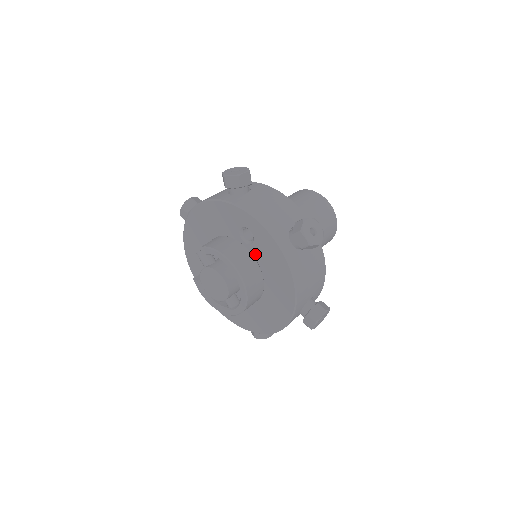
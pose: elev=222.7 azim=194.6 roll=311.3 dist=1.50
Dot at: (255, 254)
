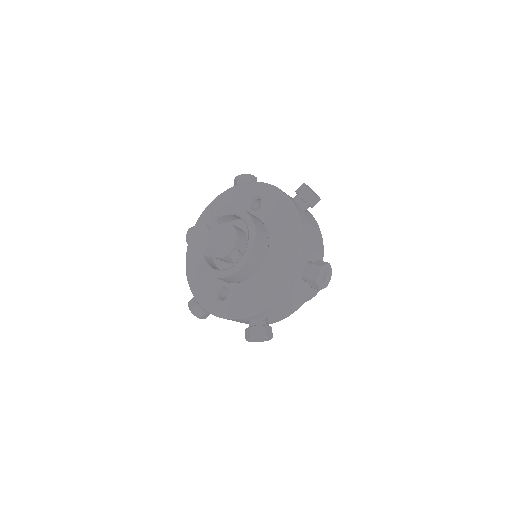
Dot at: (262, 216)
